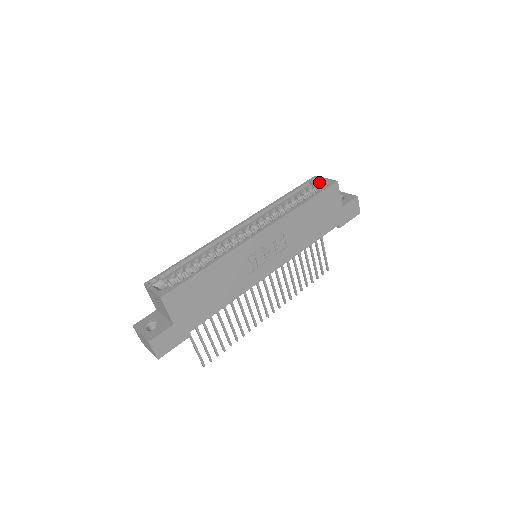
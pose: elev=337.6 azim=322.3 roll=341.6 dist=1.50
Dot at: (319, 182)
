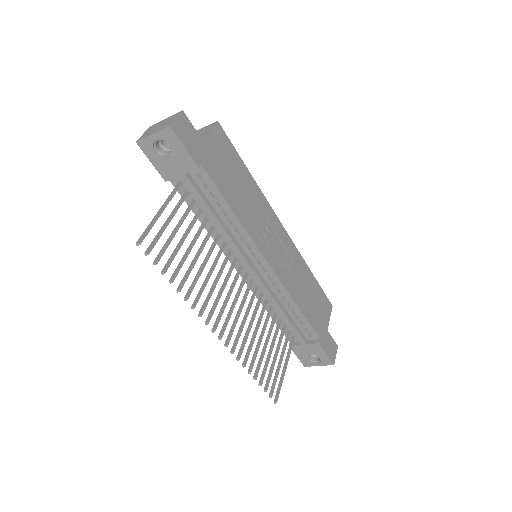
Dot at: occluded
